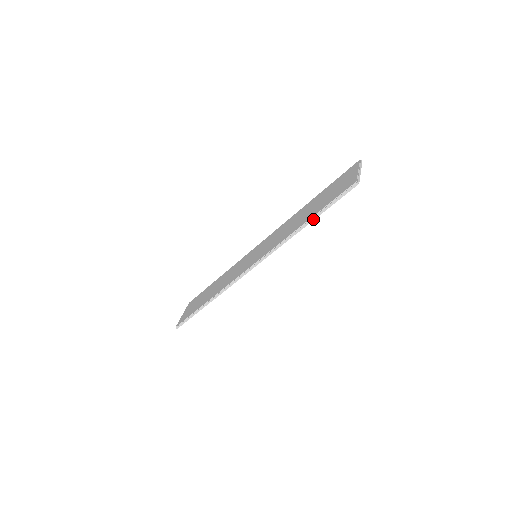
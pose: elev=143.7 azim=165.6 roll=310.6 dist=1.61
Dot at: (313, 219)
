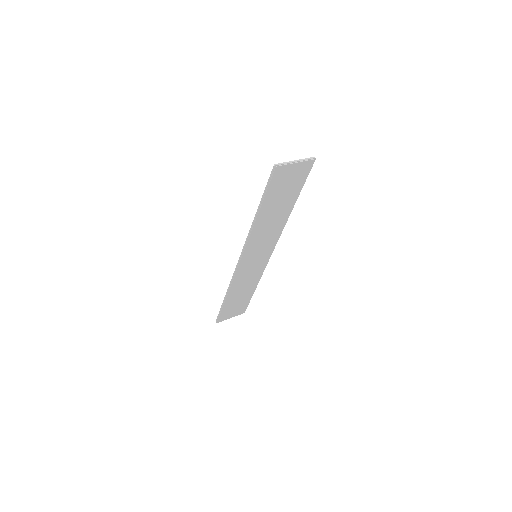
Dot at: (259, 207)
